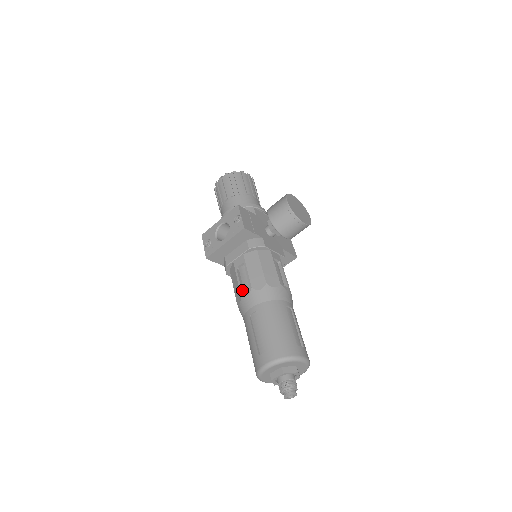
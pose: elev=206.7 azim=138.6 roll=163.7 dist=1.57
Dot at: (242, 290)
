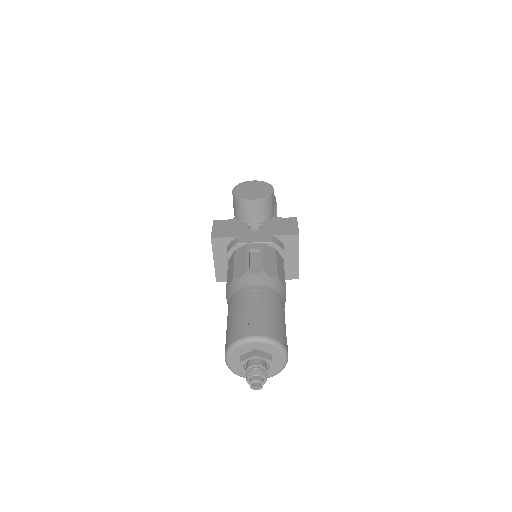
Dot at: occluded
